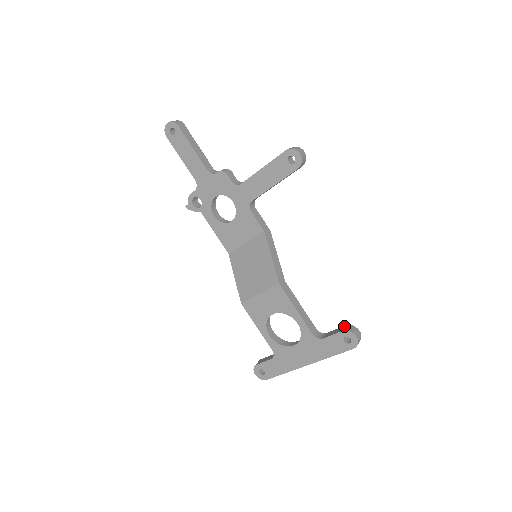
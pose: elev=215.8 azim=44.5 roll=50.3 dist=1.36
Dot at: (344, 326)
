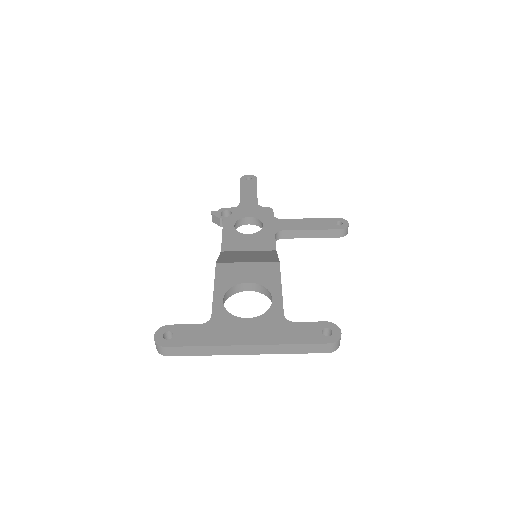
Dot at: occluded
